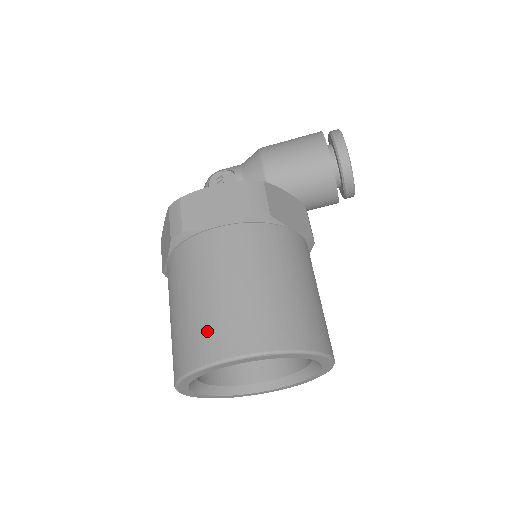
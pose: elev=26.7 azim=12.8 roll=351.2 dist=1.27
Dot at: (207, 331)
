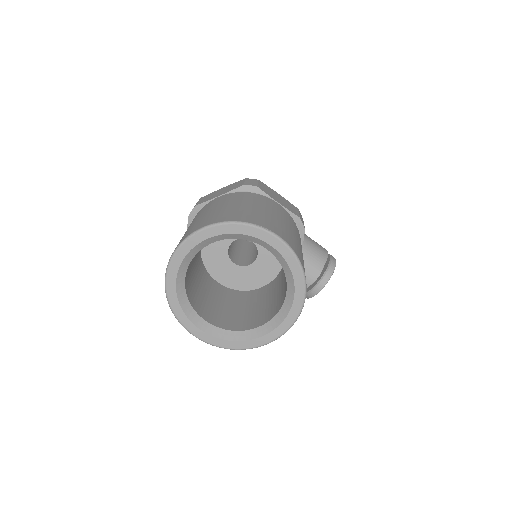
Dot at: (261, 217)
